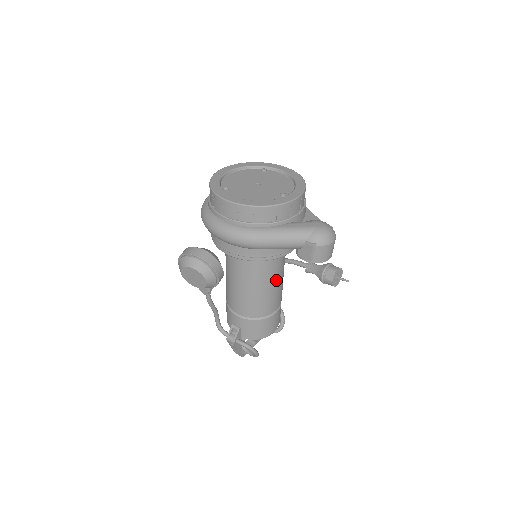
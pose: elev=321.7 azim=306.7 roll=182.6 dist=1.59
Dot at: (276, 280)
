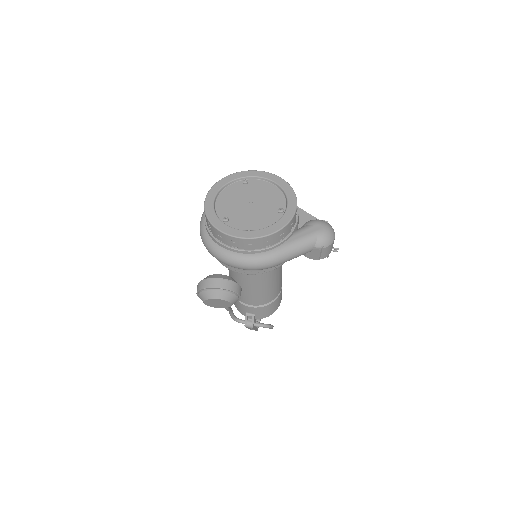
Dot at: (280, 271)
